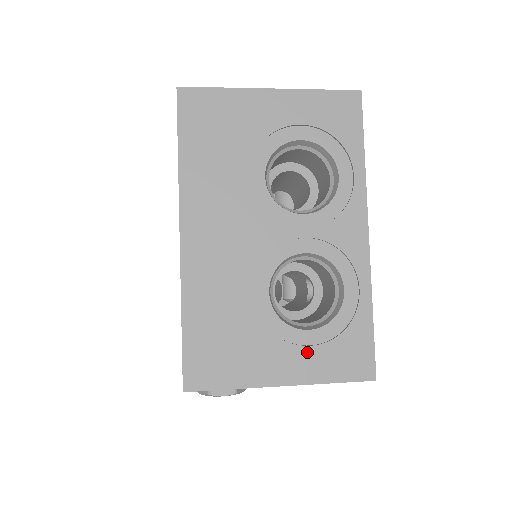
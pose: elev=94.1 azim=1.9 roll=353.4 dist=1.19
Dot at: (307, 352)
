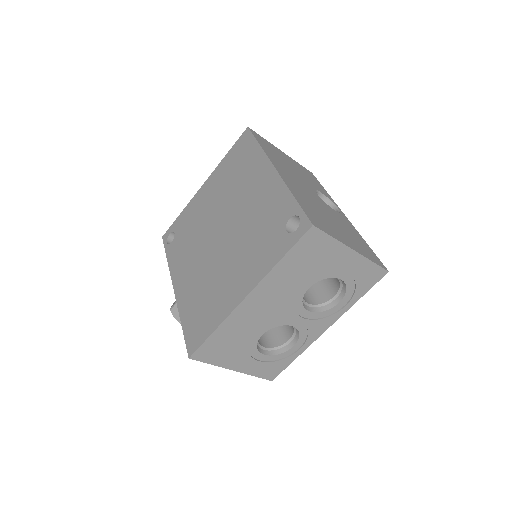
Dot at: (256, 363)
